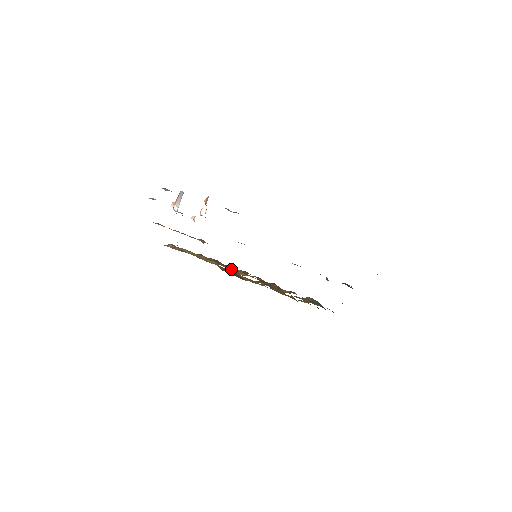
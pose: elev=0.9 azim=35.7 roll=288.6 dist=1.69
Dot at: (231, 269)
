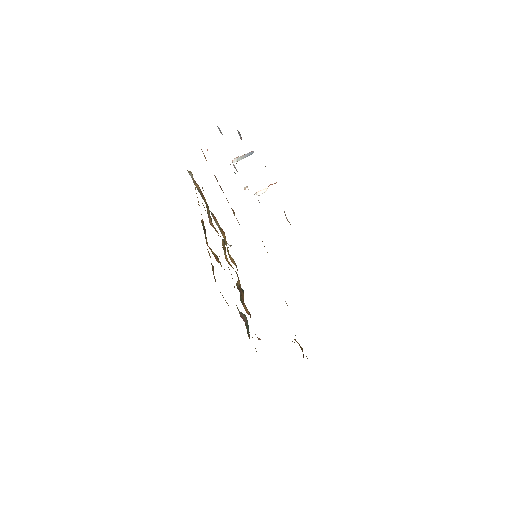
Dot at: (224, 247)
